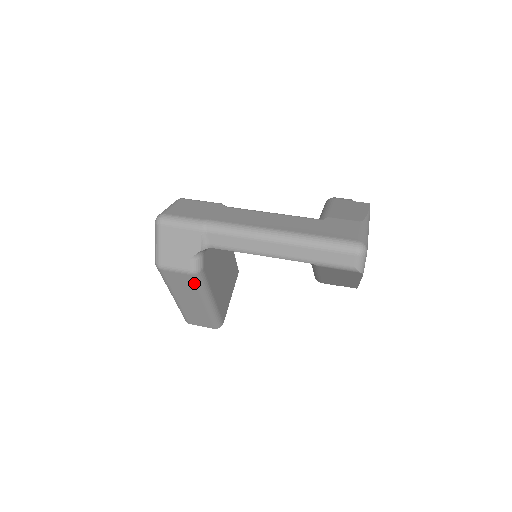
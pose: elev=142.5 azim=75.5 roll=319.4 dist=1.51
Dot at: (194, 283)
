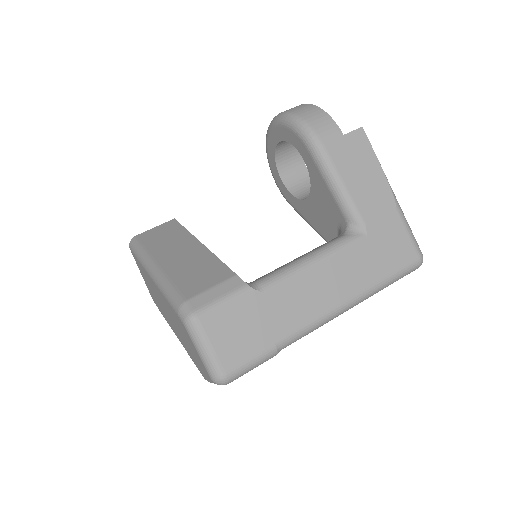
Dot at: occluded
